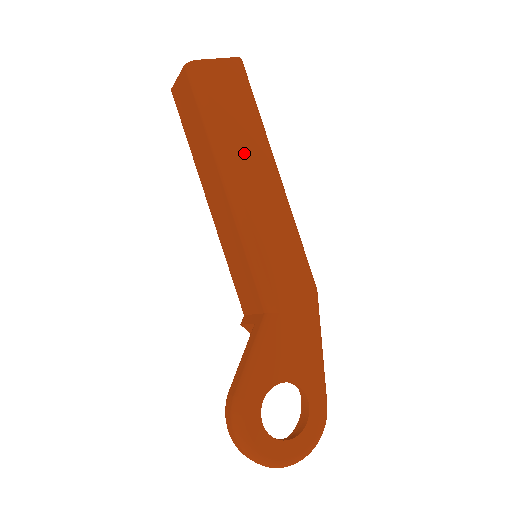
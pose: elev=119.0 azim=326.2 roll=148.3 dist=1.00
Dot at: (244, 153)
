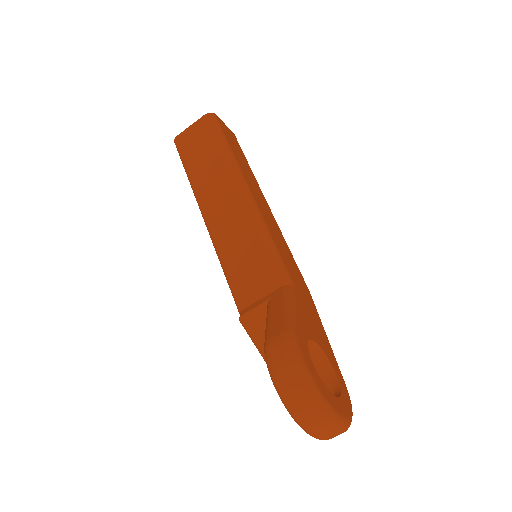
Dot at: (249, 178)
